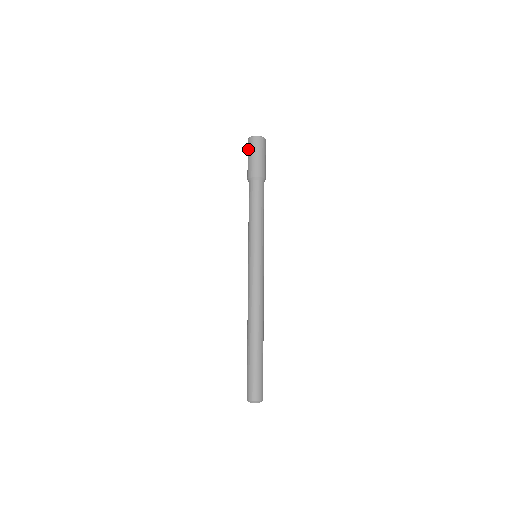
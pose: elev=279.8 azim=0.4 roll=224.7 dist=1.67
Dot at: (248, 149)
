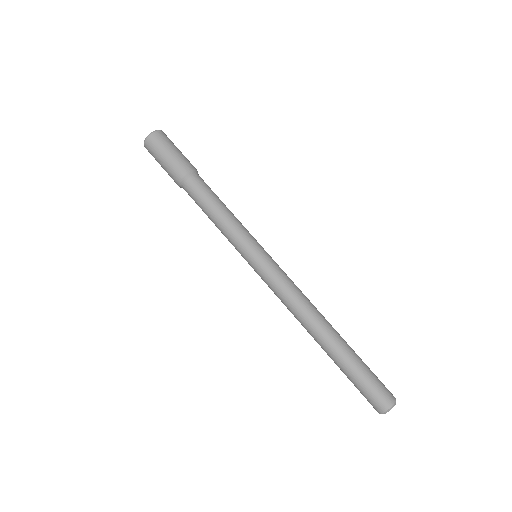
Dot at: (153, 153)
